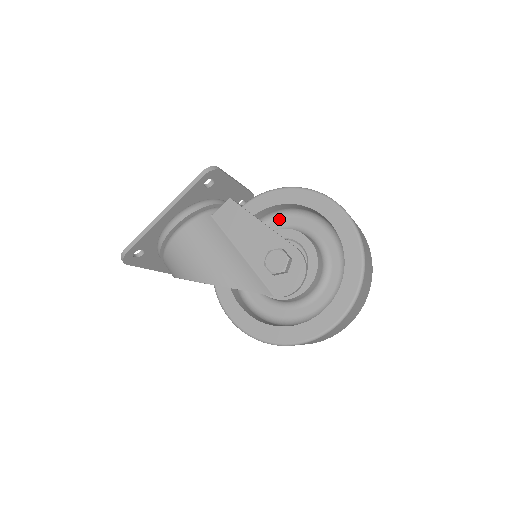
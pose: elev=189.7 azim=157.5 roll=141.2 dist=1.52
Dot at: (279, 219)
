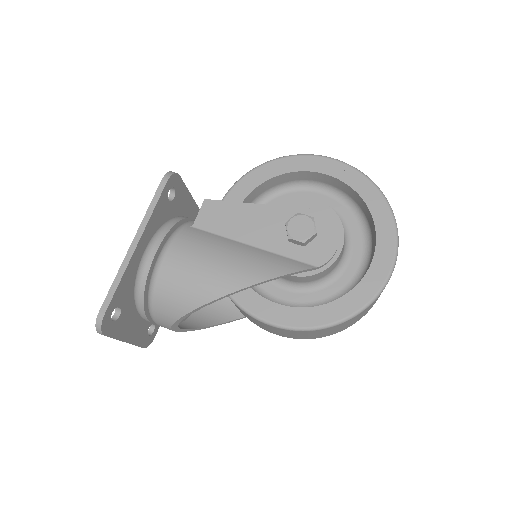
Dot at: occluded
